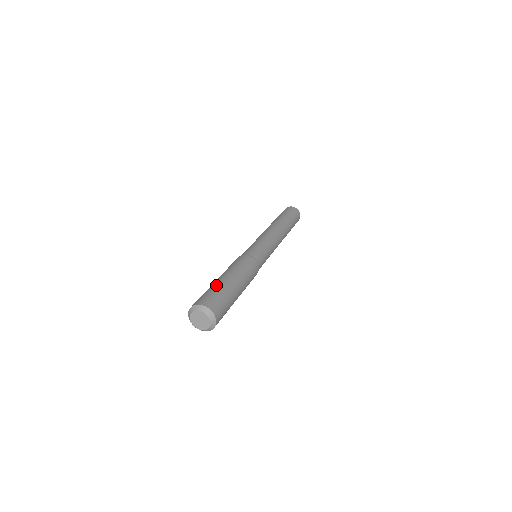
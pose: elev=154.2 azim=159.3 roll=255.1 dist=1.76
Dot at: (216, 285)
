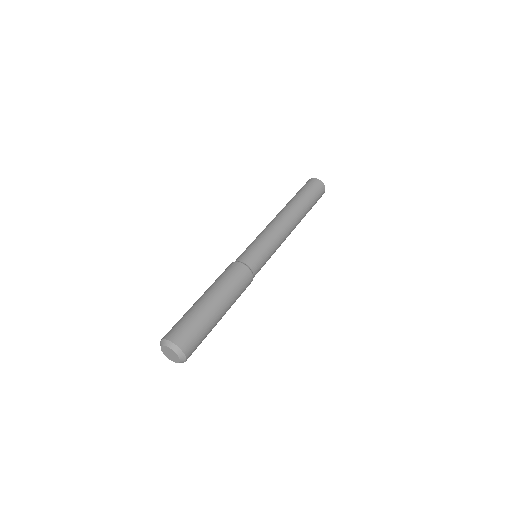
Dot at: (187, 311)
